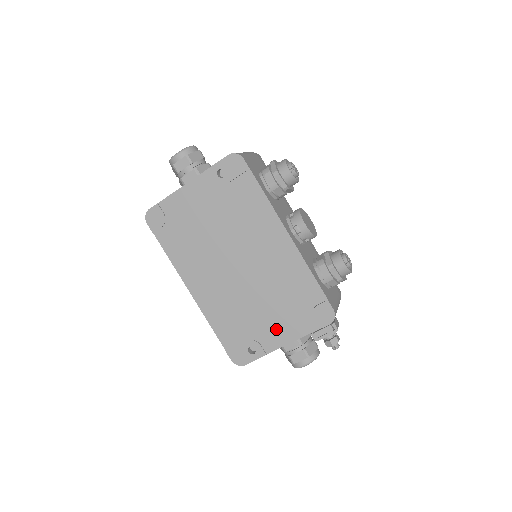
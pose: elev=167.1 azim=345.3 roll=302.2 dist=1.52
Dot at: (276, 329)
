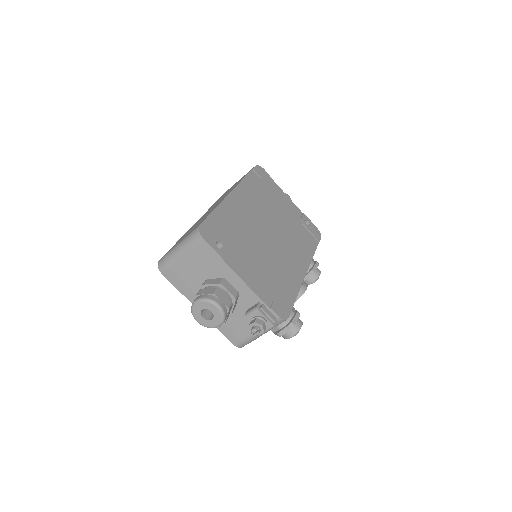
Dot at: (248, 268)
